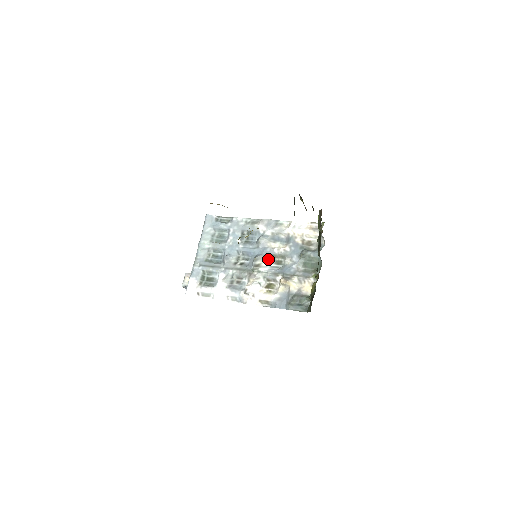
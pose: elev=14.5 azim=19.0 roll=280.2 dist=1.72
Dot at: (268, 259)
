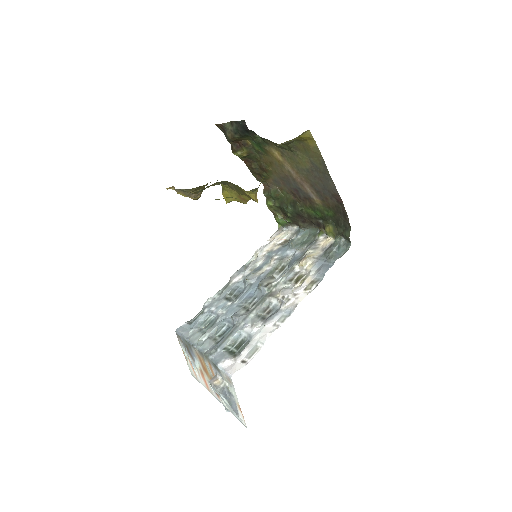
Dot at: (270, 277)
